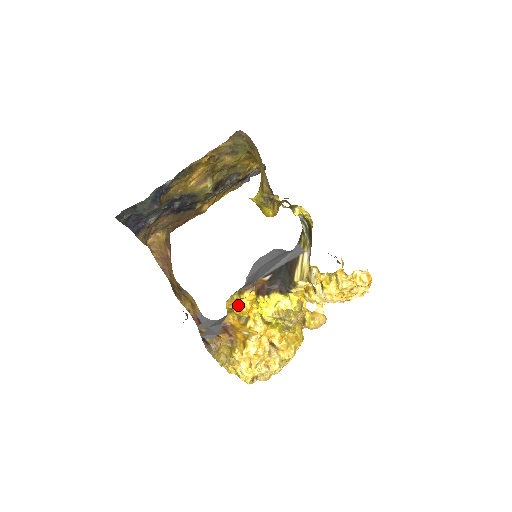
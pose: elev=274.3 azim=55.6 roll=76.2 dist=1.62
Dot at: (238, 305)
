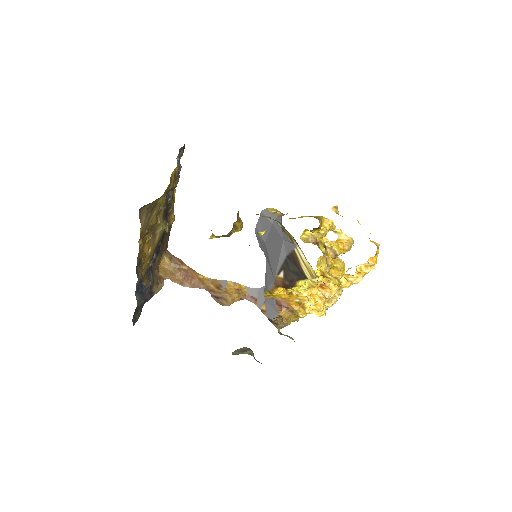
Dot at: (275, 296)
